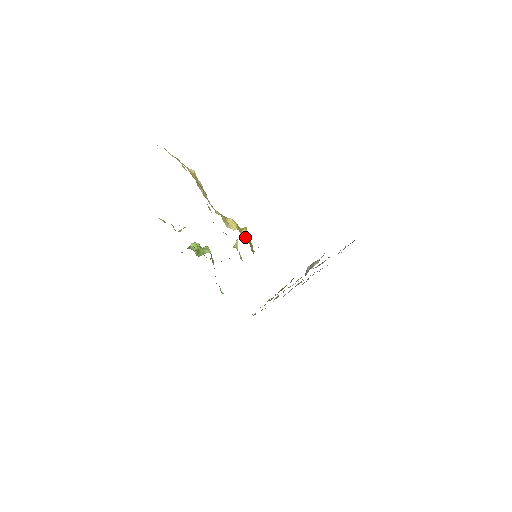
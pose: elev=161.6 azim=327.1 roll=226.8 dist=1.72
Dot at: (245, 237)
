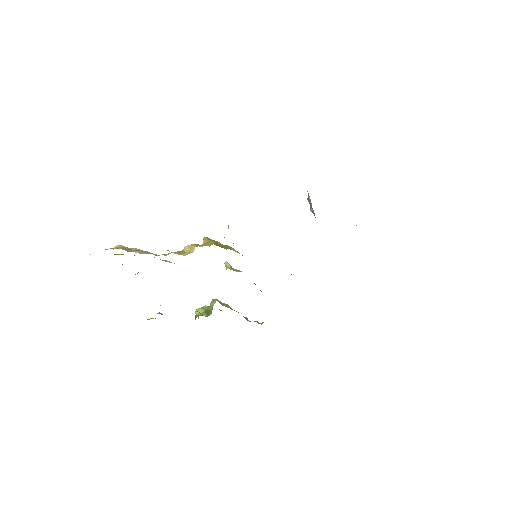
Dot at: (207, 244)
